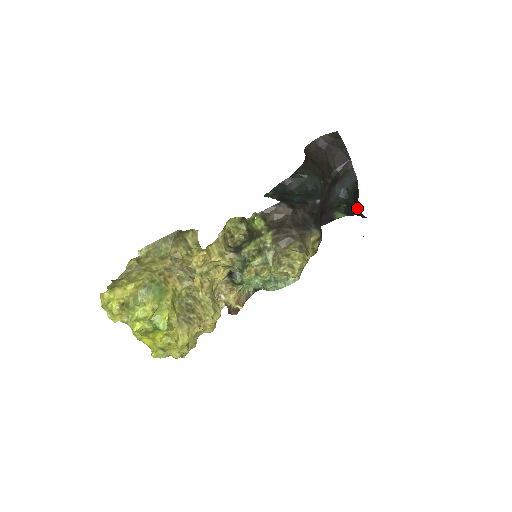
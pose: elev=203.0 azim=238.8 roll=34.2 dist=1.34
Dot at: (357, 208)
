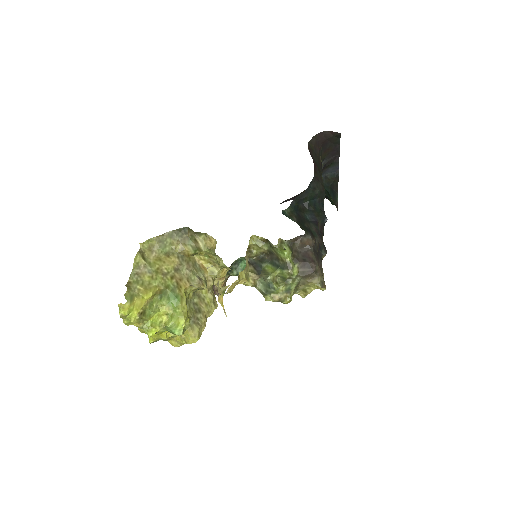
Dot at: (333, 199)
